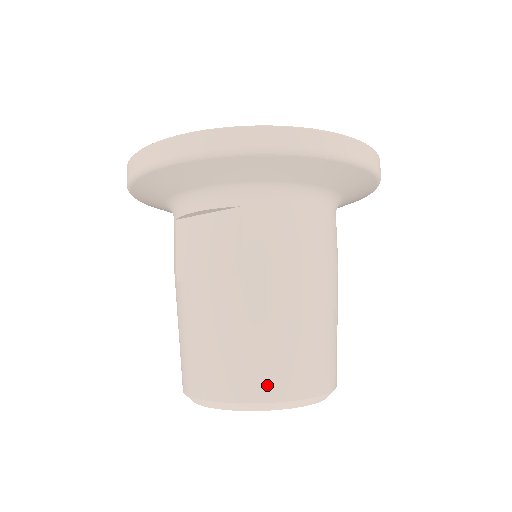
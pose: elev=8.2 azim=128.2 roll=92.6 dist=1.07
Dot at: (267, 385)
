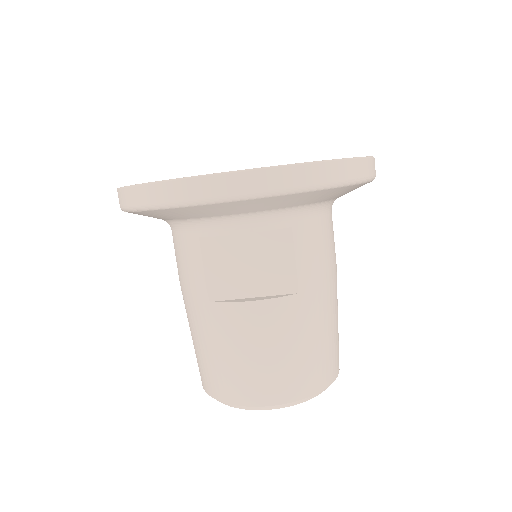
Dot at: (319, 378)
